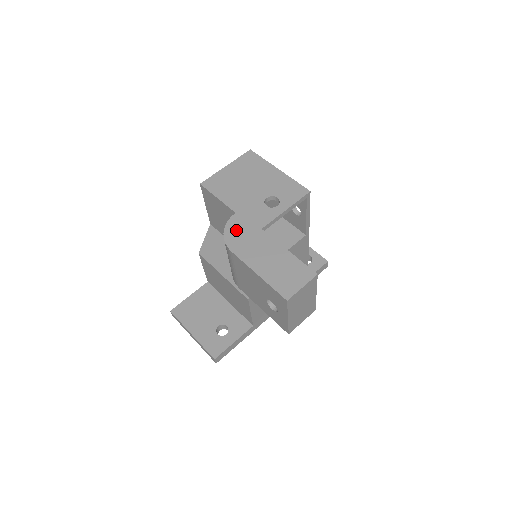
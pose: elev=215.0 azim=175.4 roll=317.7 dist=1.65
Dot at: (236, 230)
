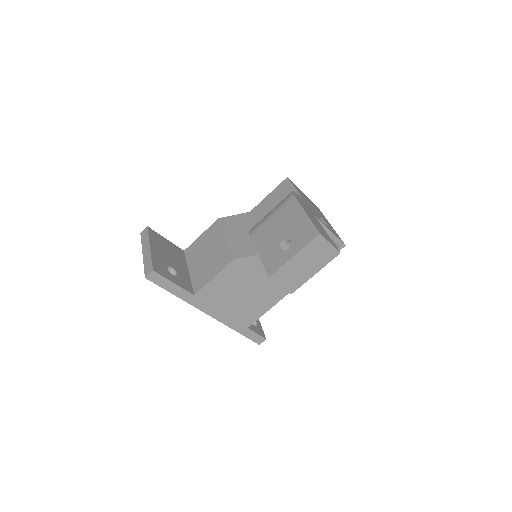
Dot at: occluded
